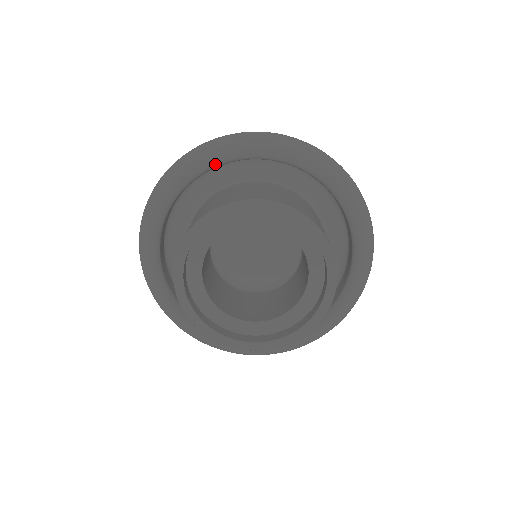
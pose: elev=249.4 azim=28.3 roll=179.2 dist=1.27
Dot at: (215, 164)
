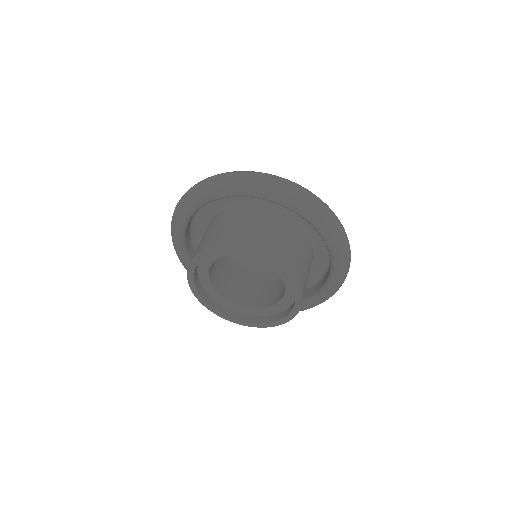
Dot at: (282, 205)
